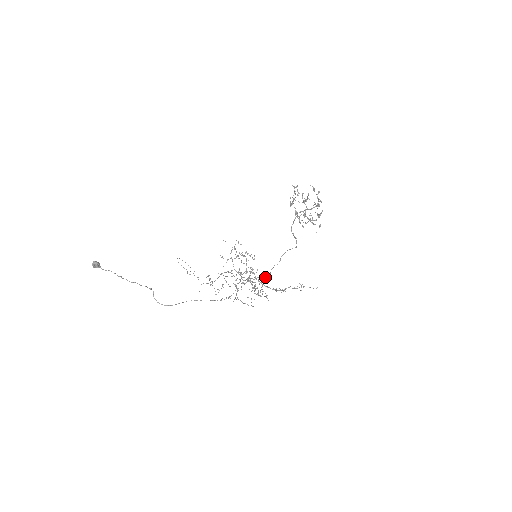
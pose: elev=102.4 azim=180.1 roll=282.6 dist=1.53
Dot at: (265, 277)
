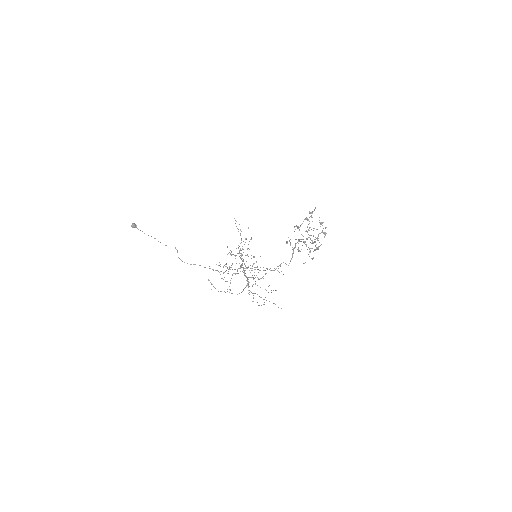
Dot at: (252, 277)
